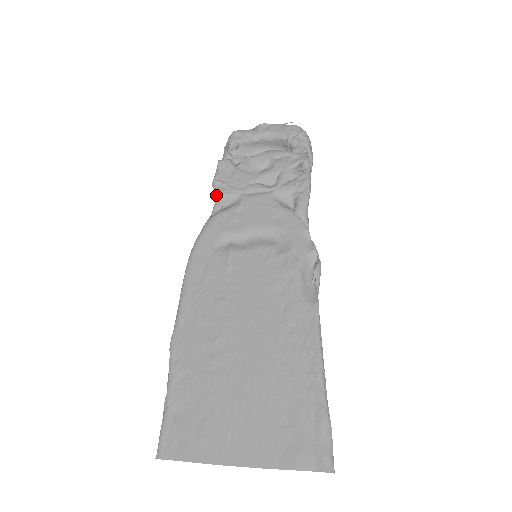
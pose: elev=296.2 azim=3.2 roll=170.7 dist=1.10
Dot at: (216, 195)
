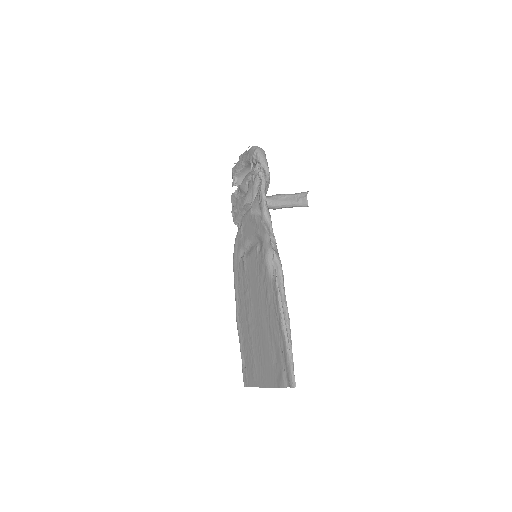
Dot at: (234, 222)
